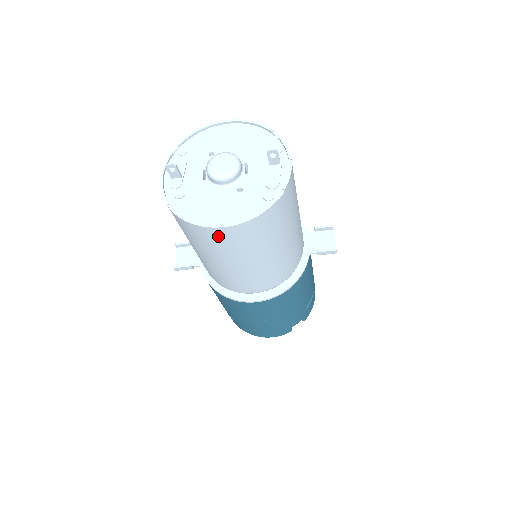
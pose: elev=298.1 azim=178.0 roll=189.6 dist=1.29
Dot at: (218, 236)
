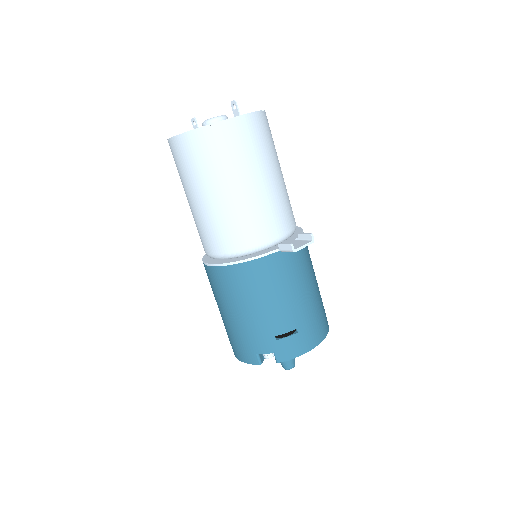
Dot at: (174, 151)
